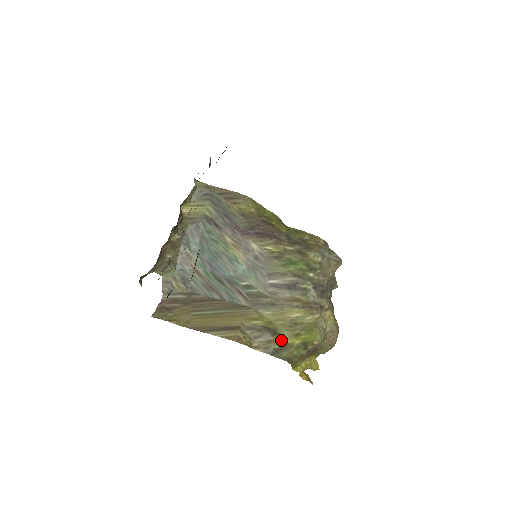
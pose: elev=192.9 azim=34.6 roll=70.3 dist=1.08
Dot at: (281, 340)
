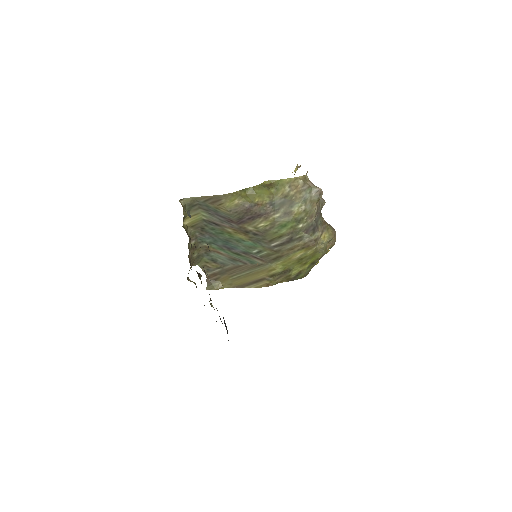
Dot at: (295, 271)
